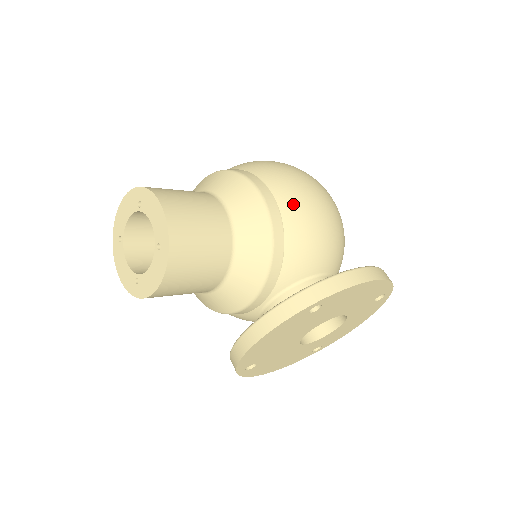
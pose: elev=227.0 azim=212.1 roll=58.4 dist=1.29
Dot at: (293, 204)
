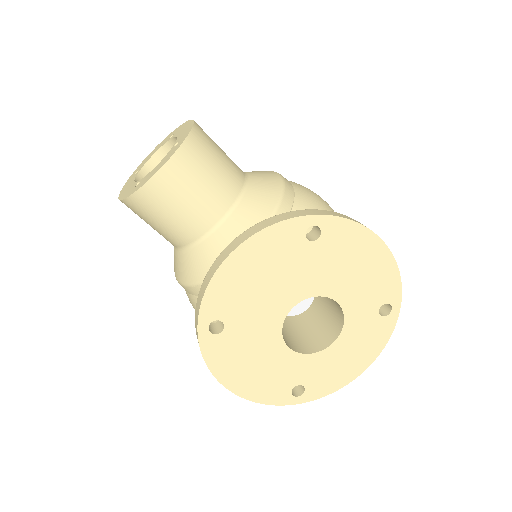
Dot at: (308, 192)
